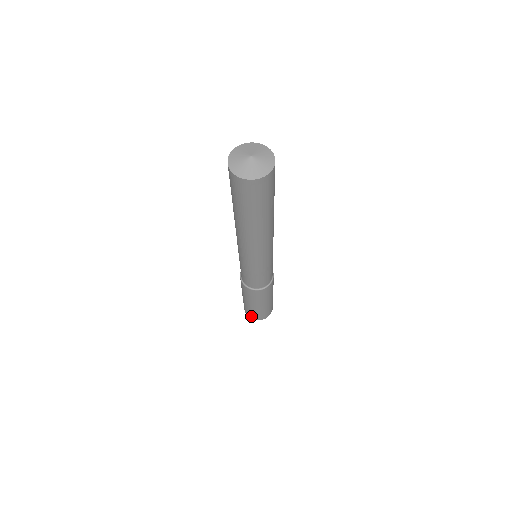
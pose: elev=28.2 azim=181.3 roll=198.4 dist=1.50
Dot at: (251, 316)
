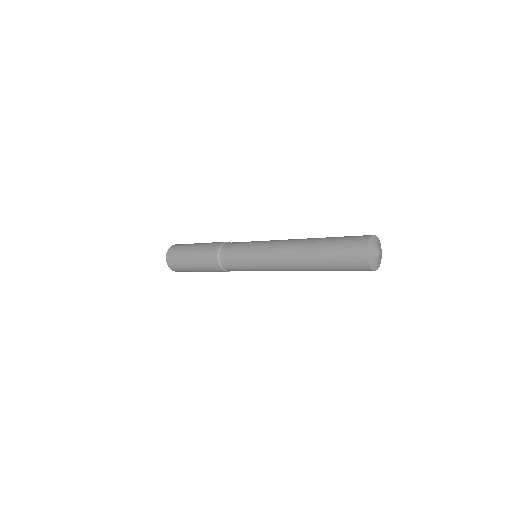
Dot at: occluded
